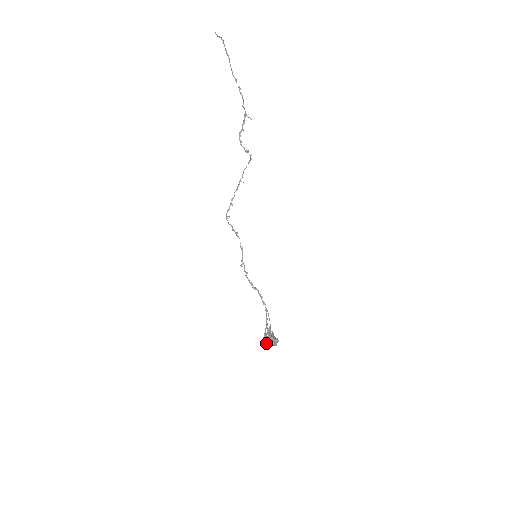
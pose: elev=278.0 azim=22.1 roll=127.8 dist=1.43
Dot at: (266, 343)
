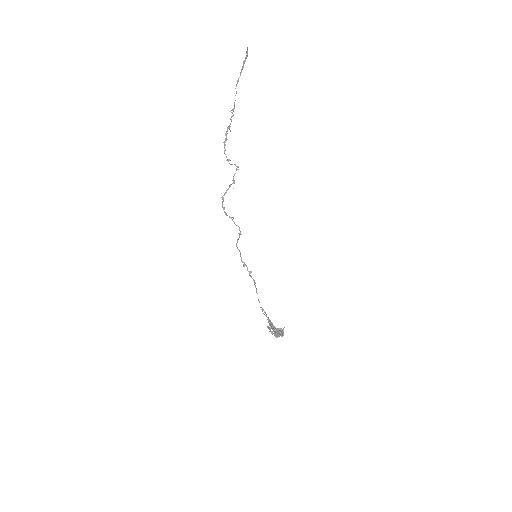
Dot at: (281, 334)
